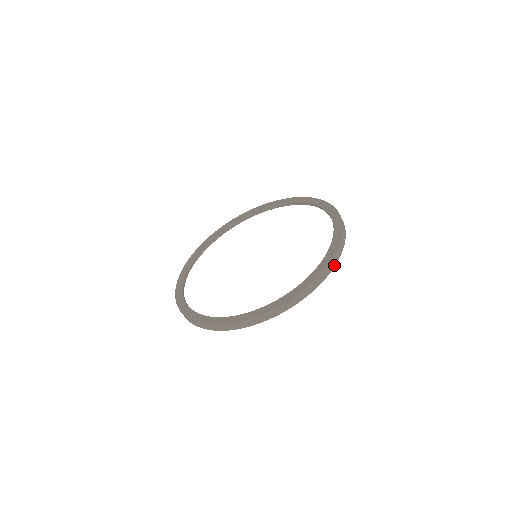
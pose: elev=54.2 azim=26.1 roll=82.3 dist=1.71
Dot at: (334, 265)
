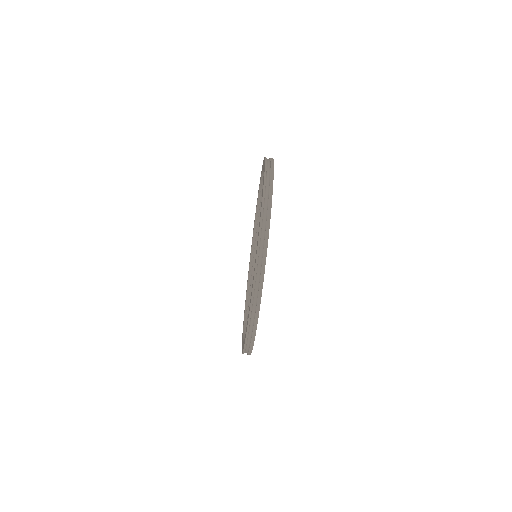
Dot at: (272, 165)
